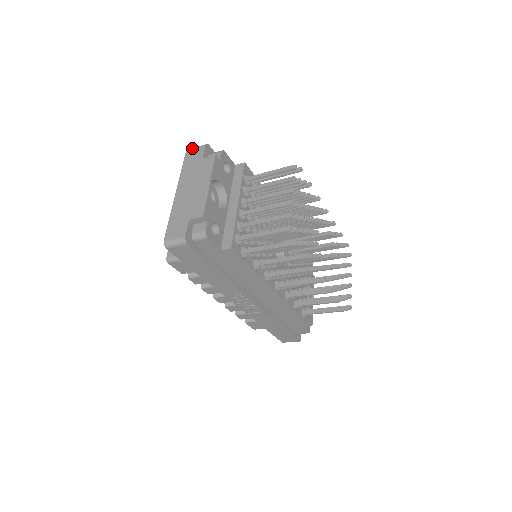
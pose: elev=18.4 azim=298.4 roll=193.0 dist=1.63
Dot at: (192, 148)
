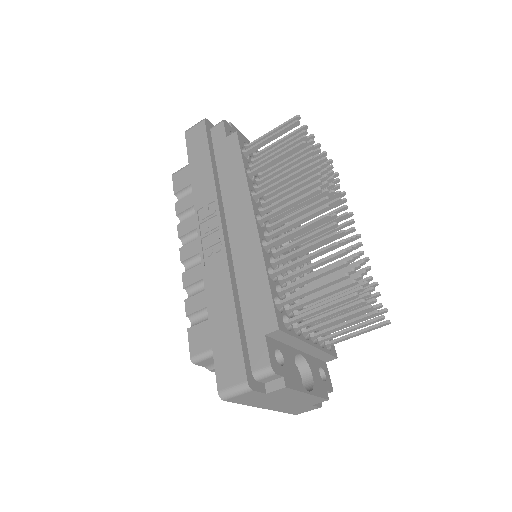
Dot at: occluded
